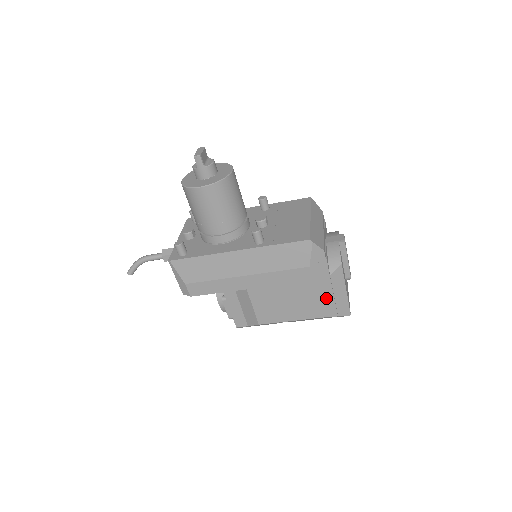
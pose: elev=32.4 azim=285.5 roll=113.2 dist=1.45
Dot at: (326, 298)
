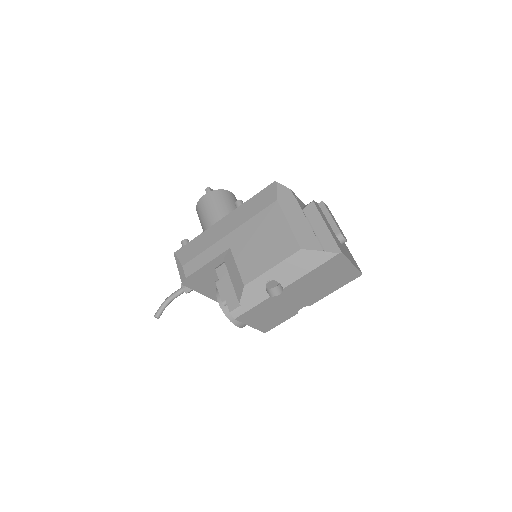
Dot at: (303, 230)
